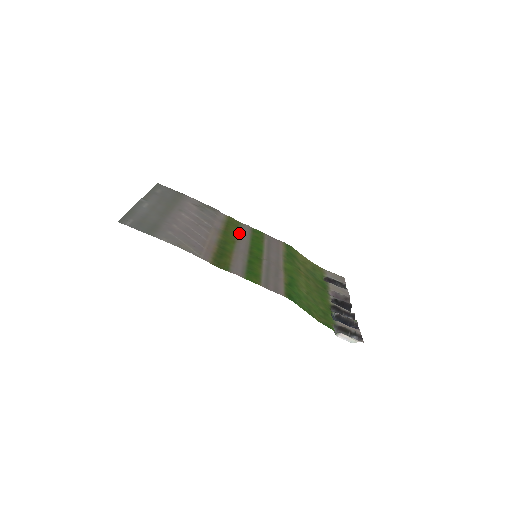
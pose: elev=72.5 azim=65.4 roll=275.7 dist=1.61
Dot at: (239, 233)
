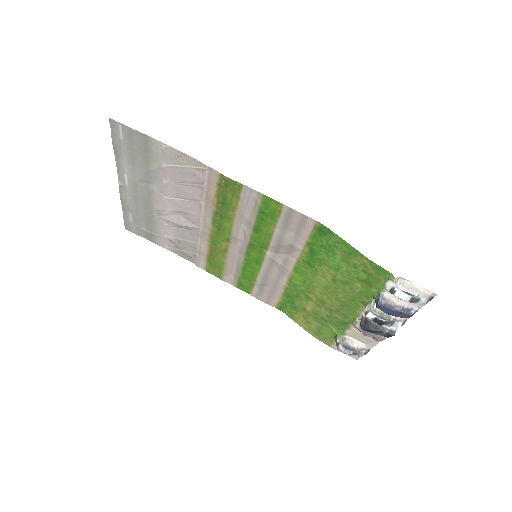
Dot at: (226, 261)
